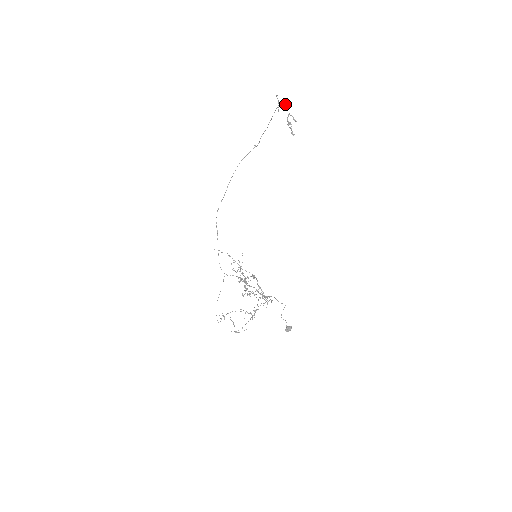
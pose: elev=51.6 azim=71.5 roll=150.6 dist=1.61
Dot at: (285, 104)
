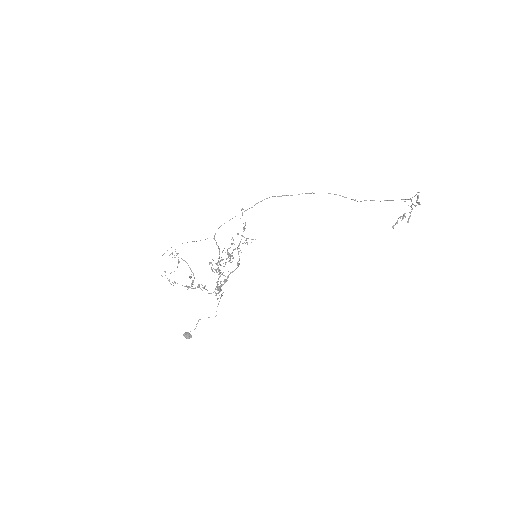
Dot at: occluded
